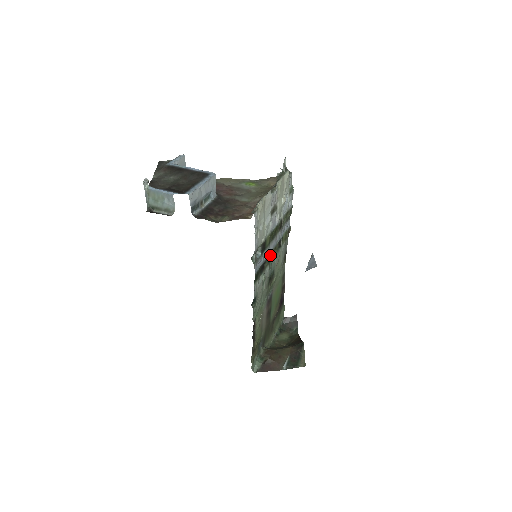
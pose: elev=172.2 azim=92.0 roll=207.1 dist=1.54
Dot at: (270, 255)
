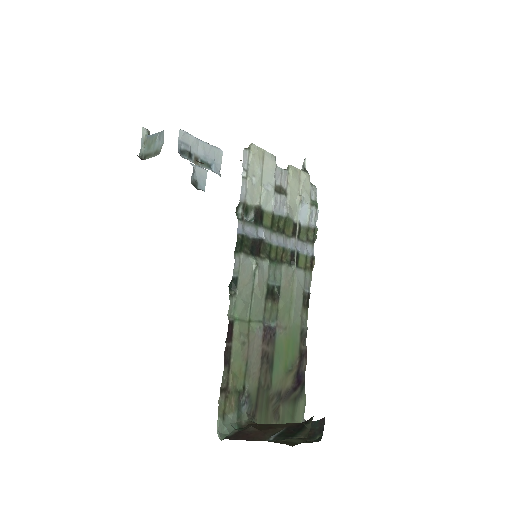
Dot at: (272, 251)
